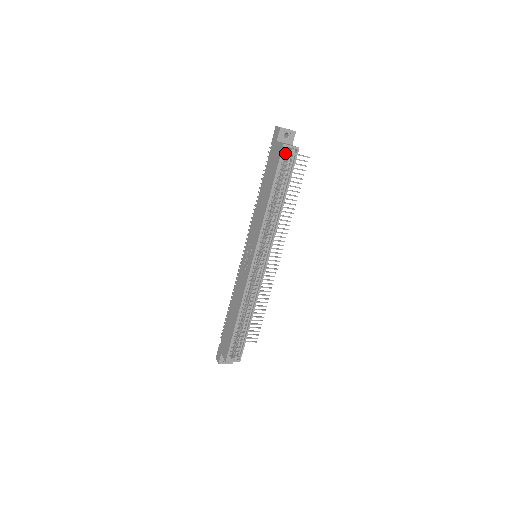
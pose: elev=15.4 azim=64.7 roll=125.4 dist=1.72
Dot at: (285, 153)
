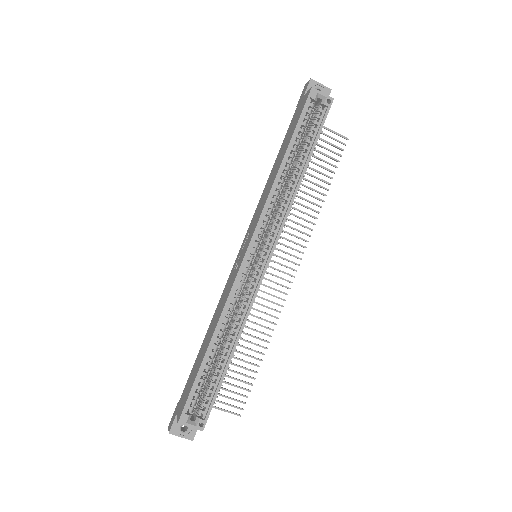
Dot at: (314, 111)
